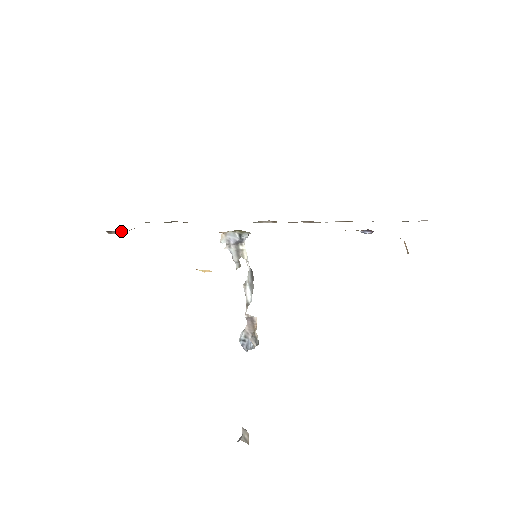
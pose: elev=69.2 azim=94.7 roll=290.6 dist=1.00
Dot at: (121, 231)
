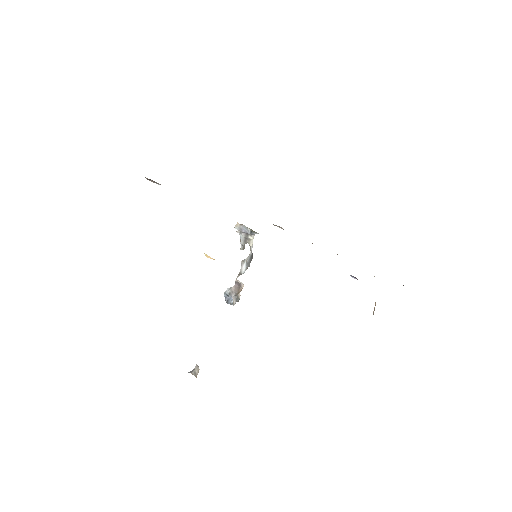
Dot at: occluded
